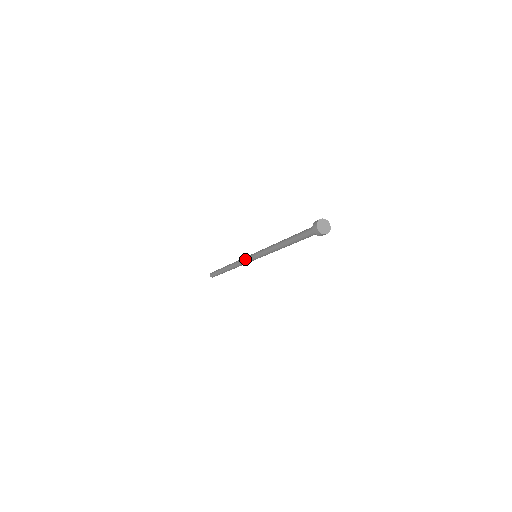
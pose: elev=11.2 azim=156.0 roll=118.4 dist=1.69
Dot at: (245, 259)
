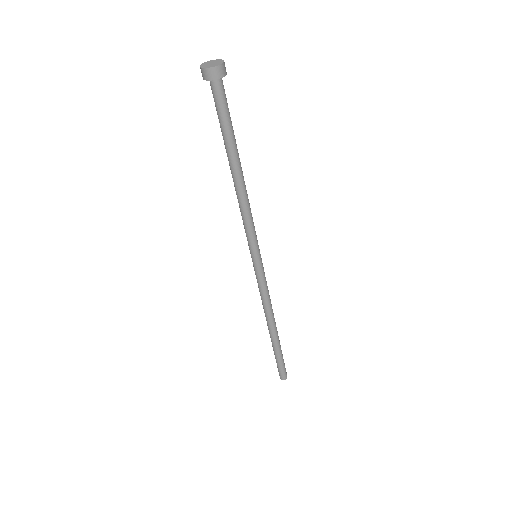
Dot at: (256, 276)
